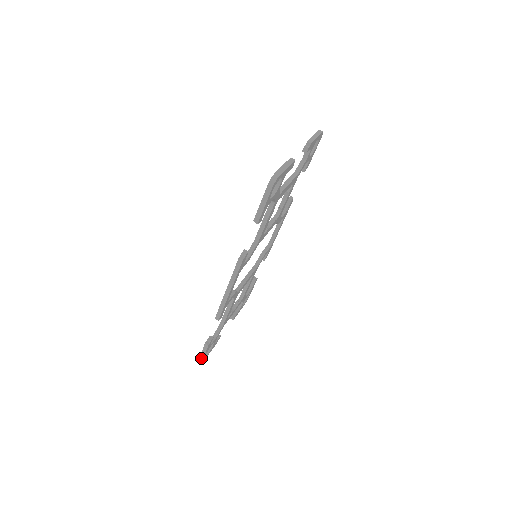
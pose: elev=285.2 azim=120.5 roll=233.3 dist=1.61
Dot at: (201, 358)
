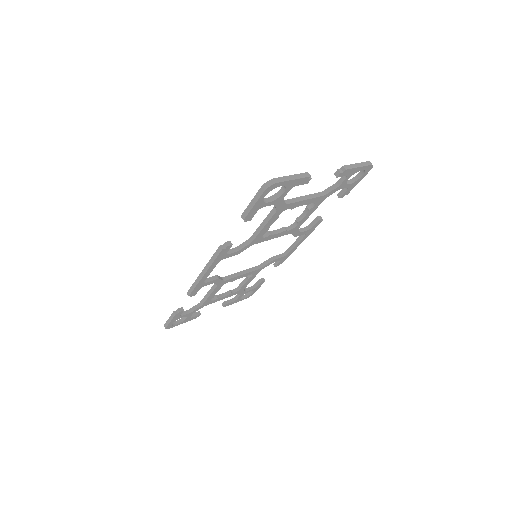
Dot at: (167, 323)
